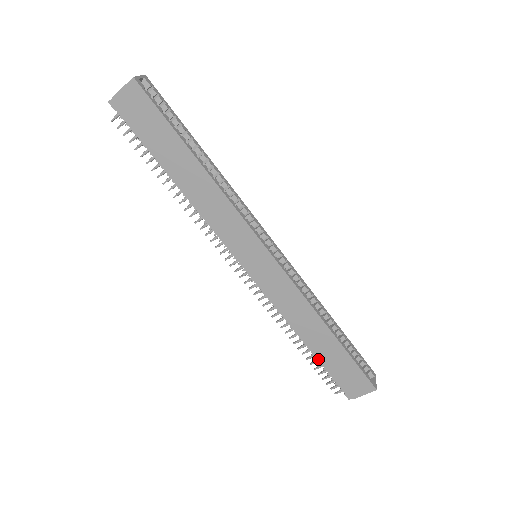
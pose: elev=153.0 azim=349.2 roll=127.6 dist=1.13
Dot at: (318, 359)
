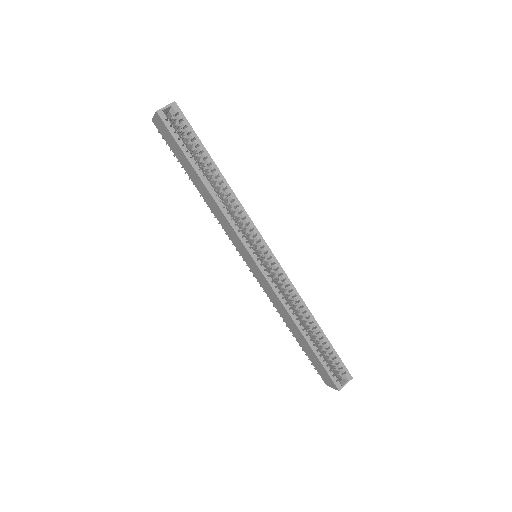
Dot at: (301, 346)
